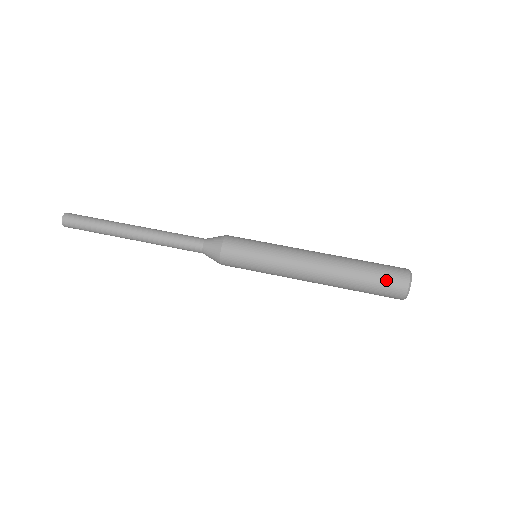
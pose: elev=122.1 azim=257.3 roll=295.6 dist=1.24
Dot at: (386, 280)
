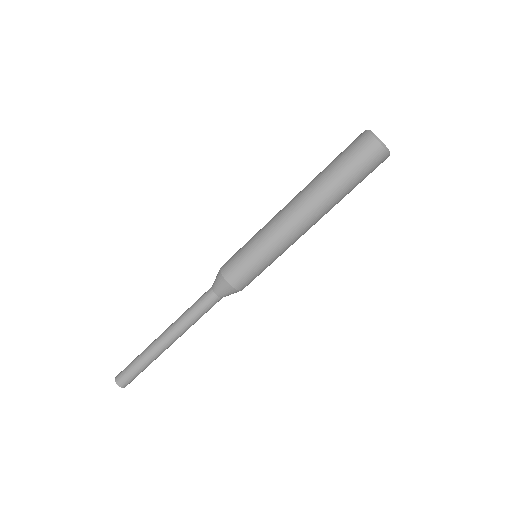
Dot at: (369, 171)
